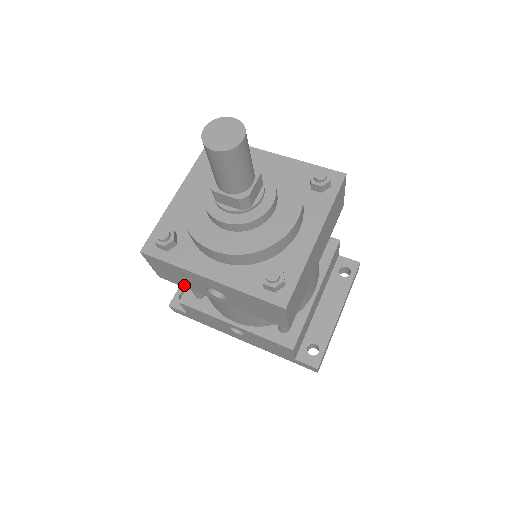
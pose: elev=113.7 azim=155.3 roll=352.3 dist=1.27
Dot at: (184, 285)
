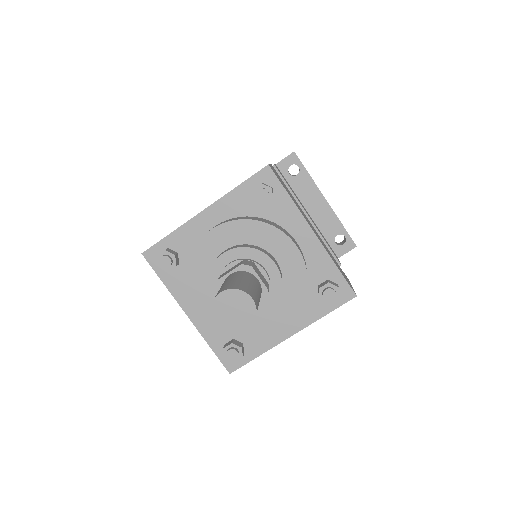
Dot at: occluded
